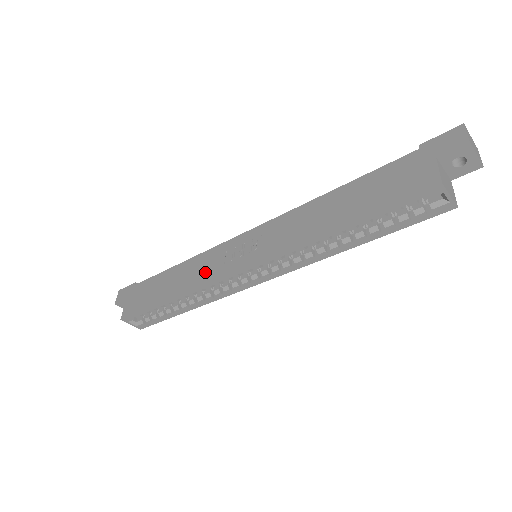
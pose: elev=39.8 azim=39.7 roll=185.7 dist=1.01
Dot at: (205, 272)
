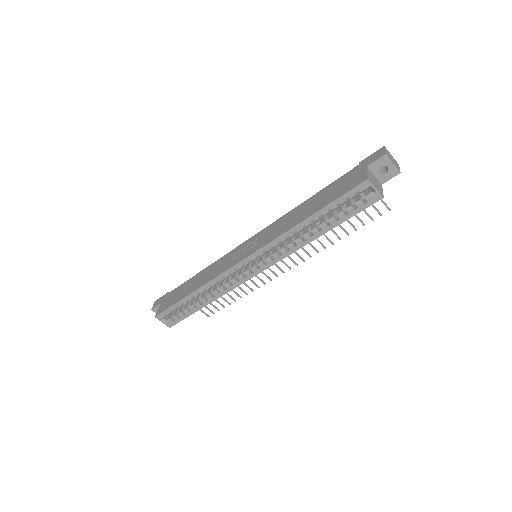
Dot at: (219, 269)
